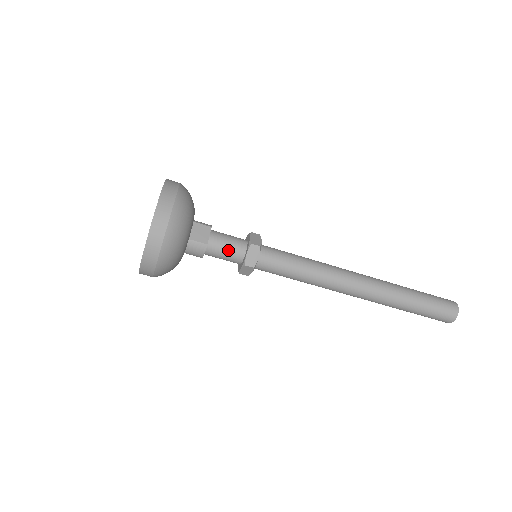
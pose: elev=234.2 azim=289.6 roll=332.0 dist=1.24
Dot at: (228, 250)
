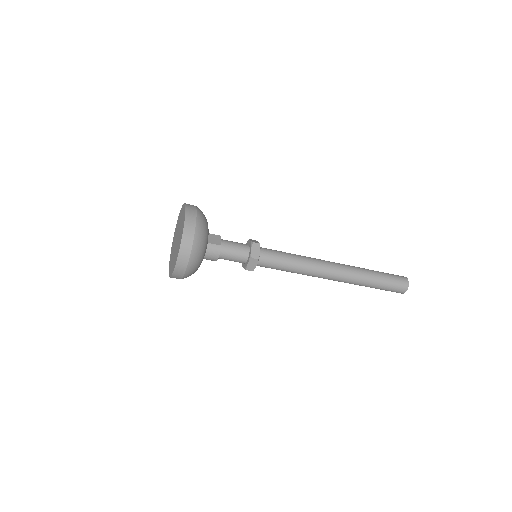
Dot at: (236, 250)
